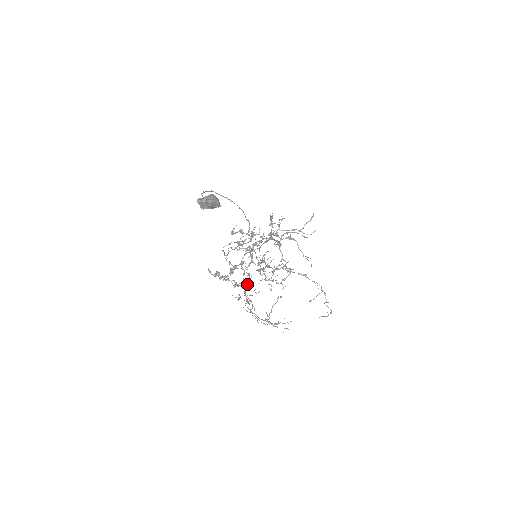
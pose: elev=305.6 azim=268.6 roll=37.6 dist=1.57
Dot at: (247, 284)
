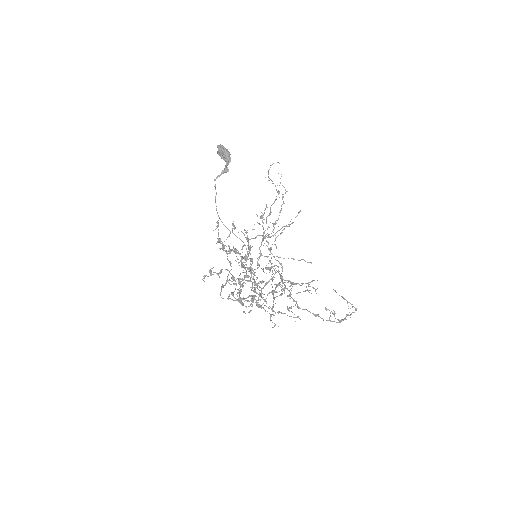
Dot at: (245, 258)
